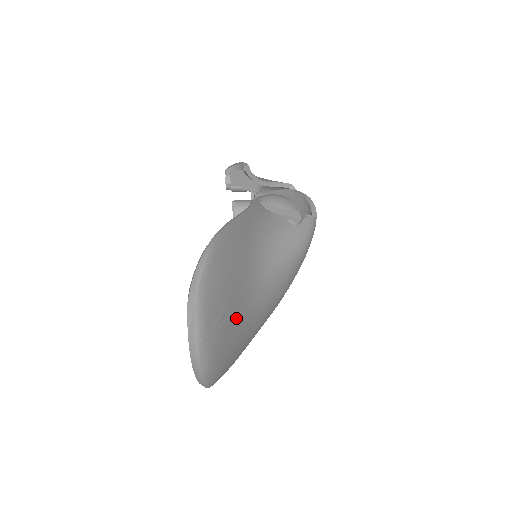
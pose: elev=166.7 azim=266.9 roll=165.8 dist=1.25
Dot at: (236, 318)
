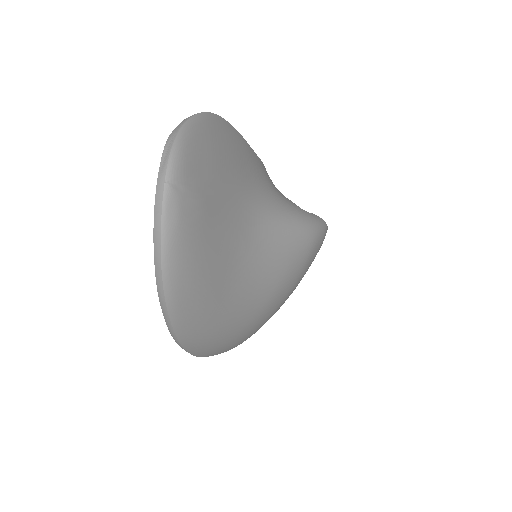
Dot at: (221, 218)
